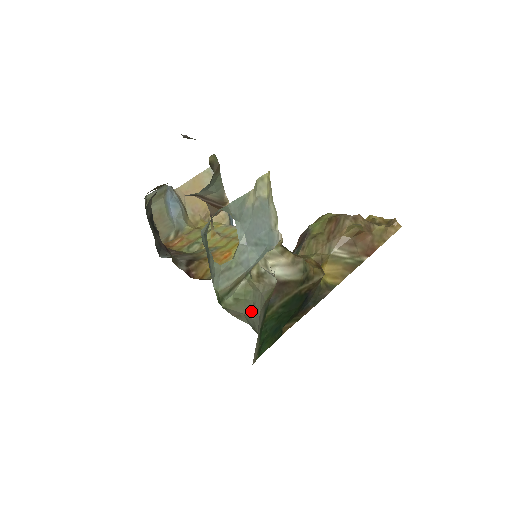
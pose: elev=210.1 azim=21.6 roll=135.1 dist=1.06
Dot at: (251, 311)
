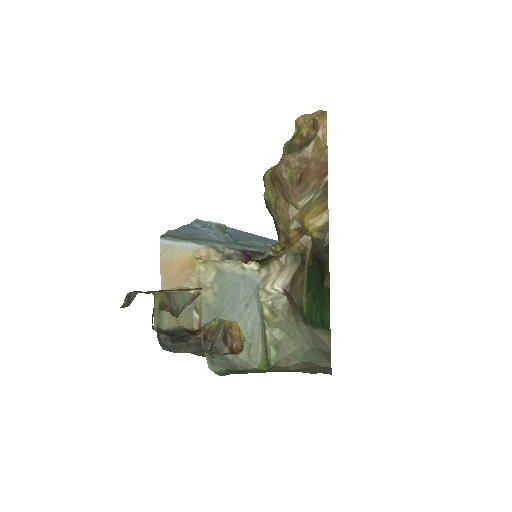
Dot at: (292, 344)
